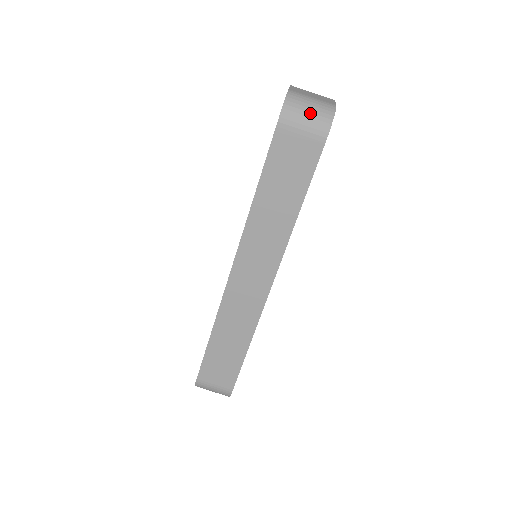
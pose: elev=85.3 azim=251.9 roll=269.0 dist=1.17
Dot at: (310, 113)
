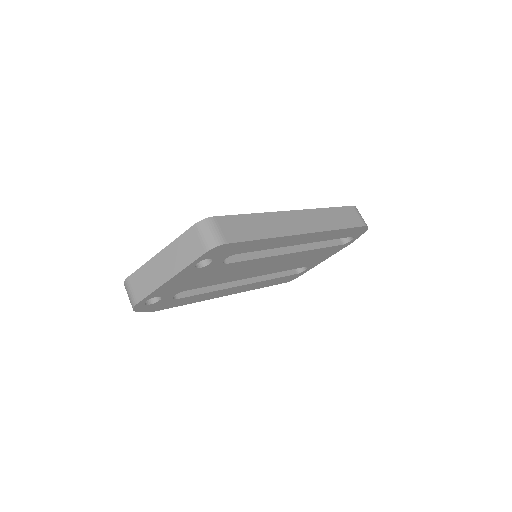
Dot at: occluded
